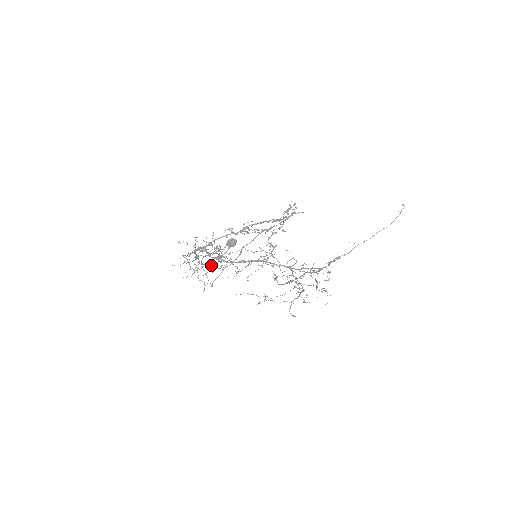
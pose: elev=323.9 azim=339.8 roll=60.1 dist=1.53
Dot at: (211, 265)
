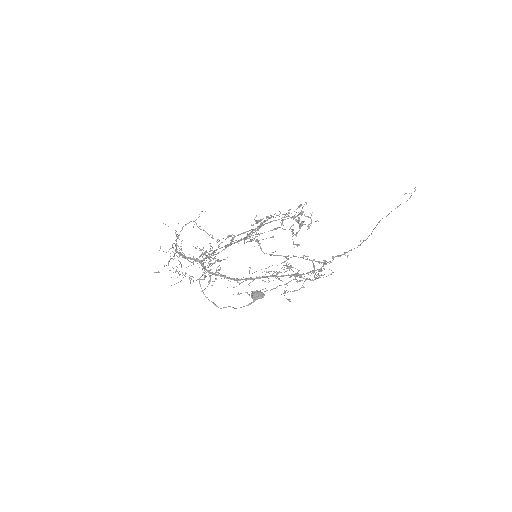
Dot at: (210, 281)
